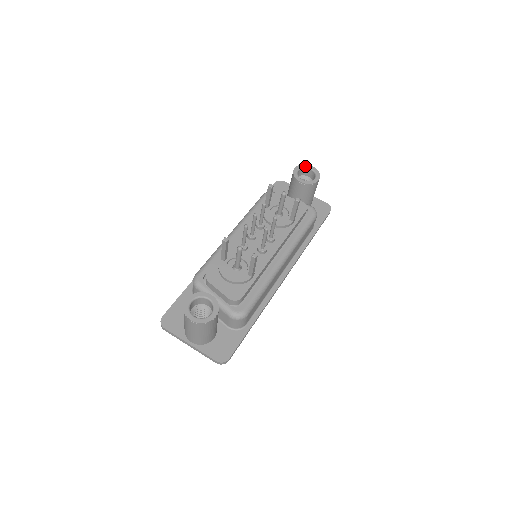
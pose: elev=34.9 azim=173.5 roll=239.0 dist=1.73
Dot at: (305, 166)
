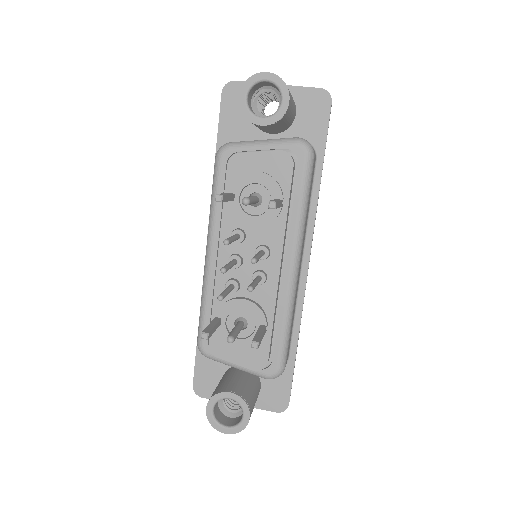
Dot at: (254, 80)
